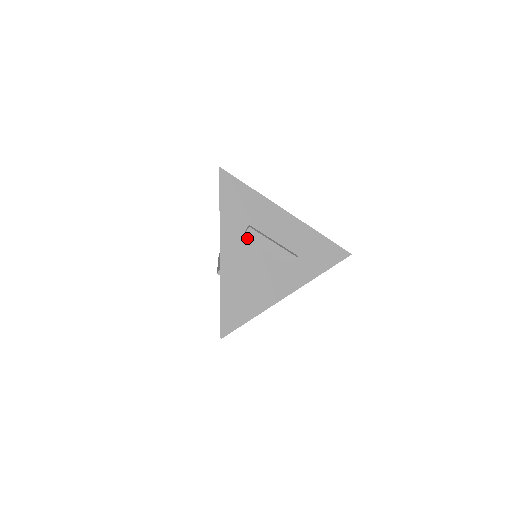
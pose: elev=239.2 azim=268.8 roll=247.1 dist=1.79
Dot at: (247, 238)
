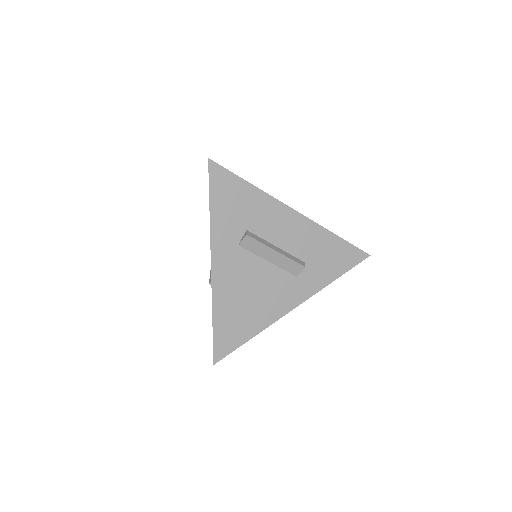
Dot at: (244, 247)
